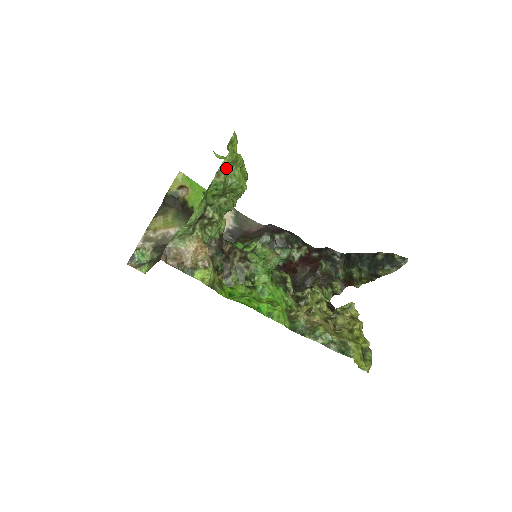
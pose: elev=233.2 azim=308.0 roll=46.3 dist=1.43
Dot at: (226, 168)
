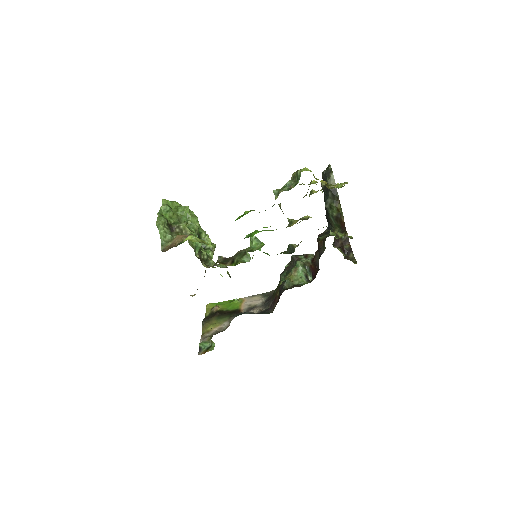
Dot at: occluded
